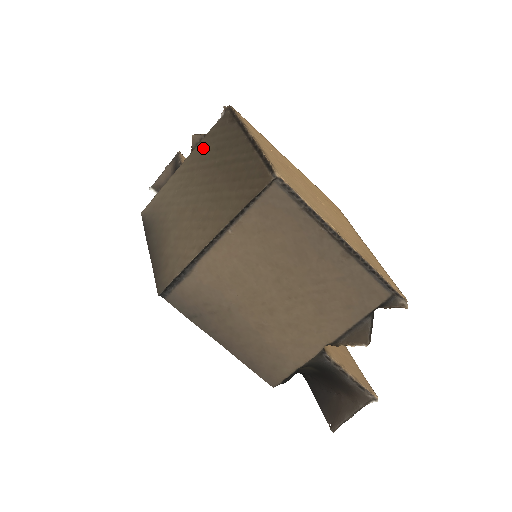
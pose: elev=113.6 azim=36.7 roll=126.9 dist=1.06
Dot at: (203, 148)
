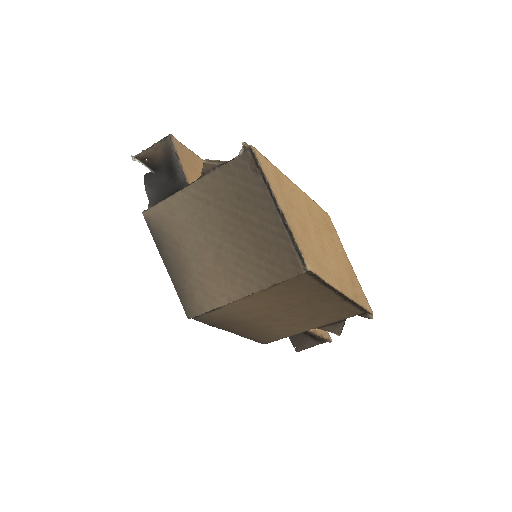
Dot at: (219, 183)
